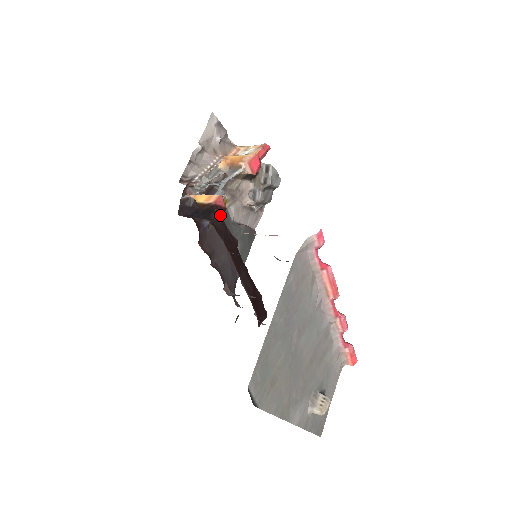
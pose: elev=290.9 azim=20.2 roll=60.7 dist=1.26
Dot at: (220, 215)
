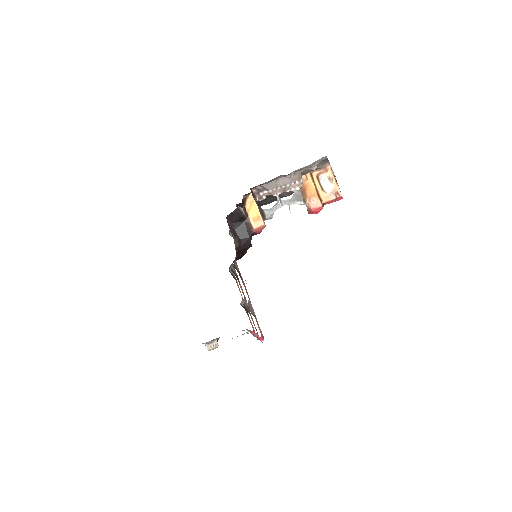
Dot at: (249, 242)
